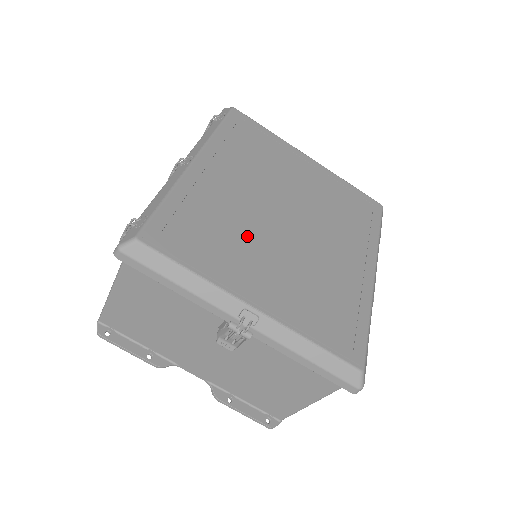
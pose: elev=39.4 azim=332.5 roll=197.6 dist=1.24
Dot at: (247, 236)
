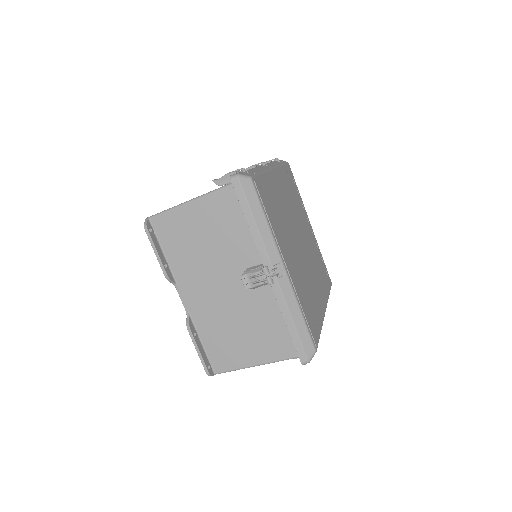
Dot at: (287, 230)
